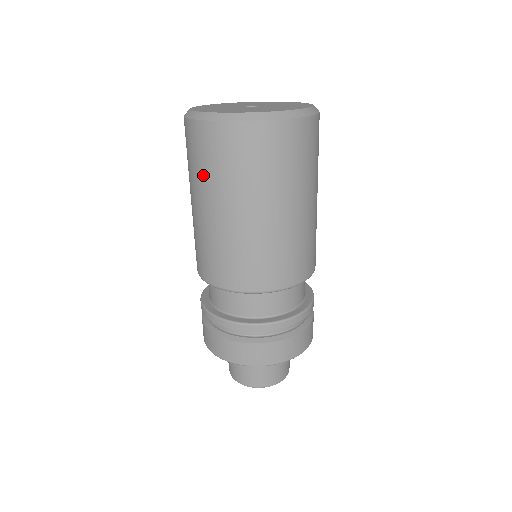
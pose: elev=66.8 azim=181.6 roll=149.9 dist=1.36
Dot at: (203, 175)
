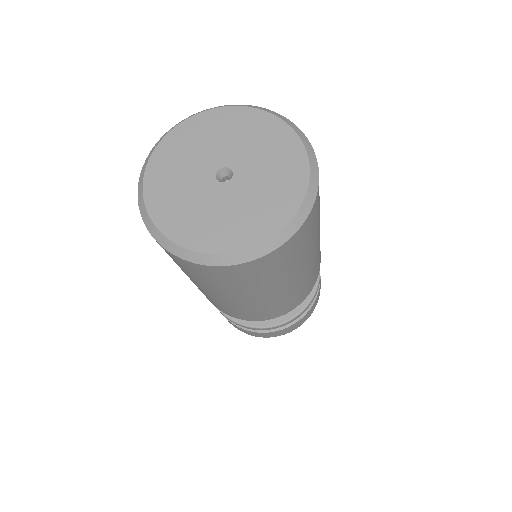
Dot at: (244, 287)
